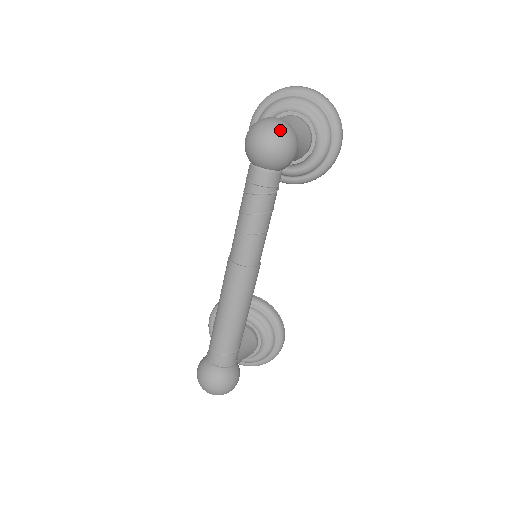
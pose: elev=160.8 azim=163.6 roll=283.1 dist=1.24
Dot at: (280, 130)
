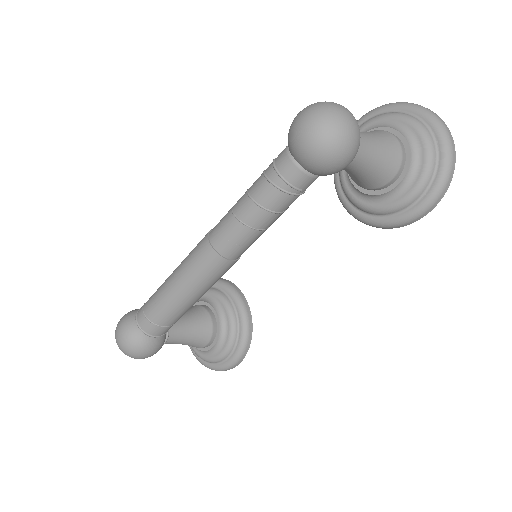
Dot at: (335, 123)
